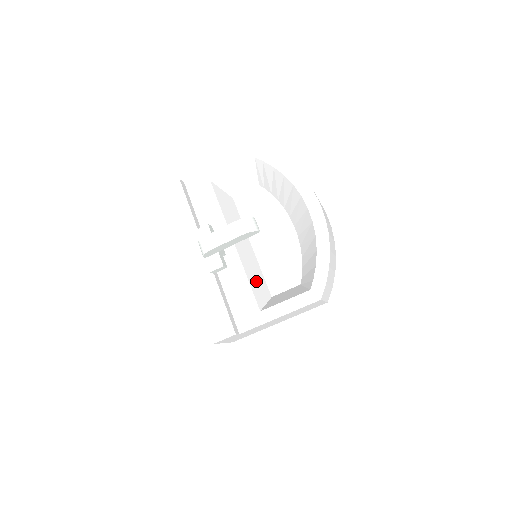
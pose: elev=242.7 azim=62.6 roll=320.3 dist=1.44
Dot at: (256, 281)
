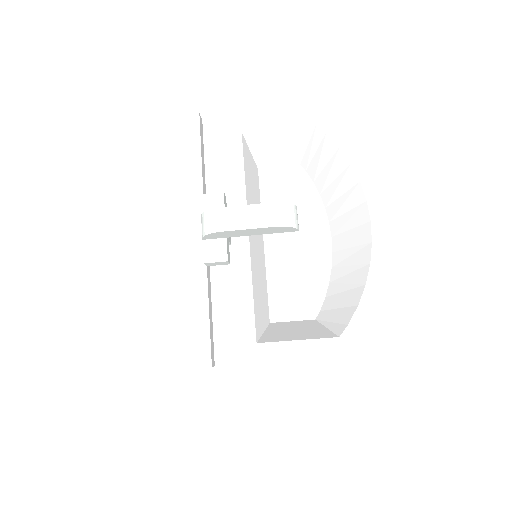
Dot at: (260, 295)
